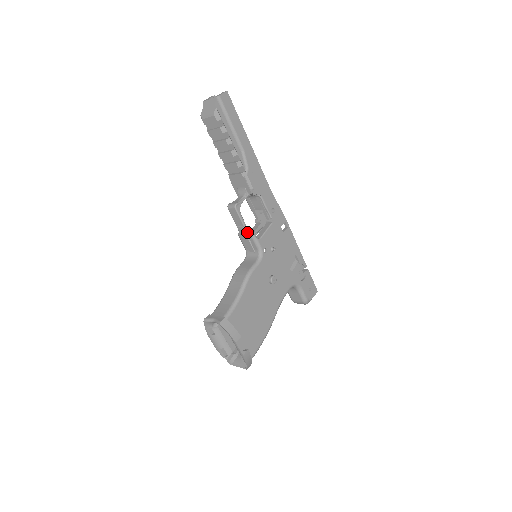
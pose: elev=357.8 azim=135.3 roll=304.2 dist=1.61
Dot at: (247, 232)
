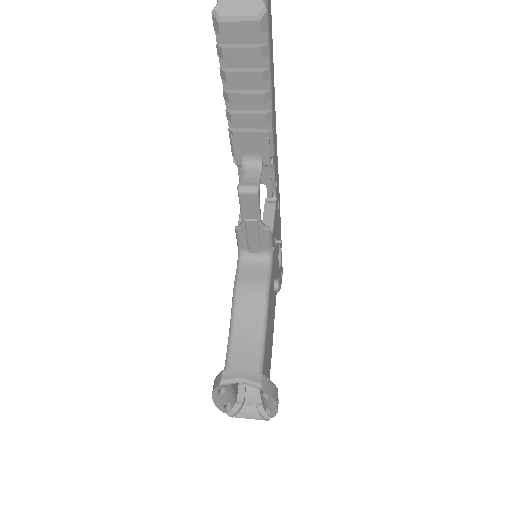
Dot at: (261, 227)
